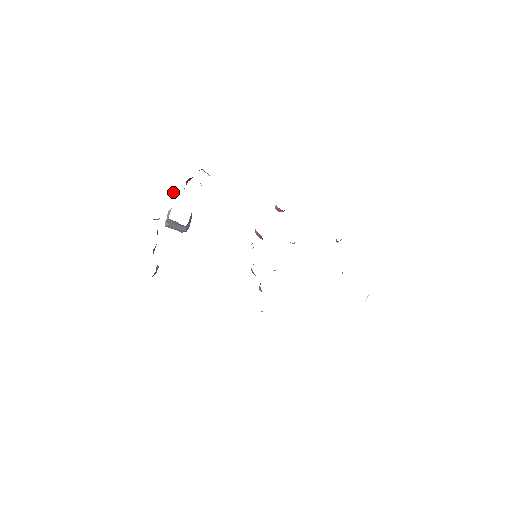
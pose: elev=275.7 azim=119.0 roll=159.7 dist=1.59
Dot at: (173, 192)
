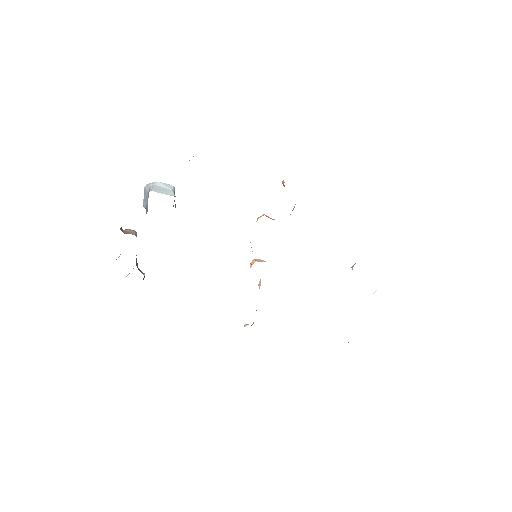
Dot at: occluded
